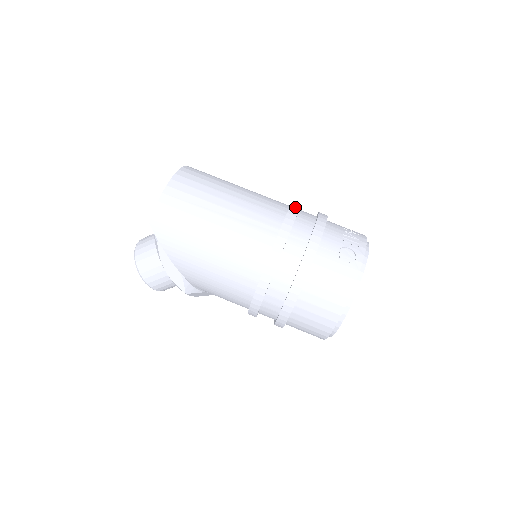
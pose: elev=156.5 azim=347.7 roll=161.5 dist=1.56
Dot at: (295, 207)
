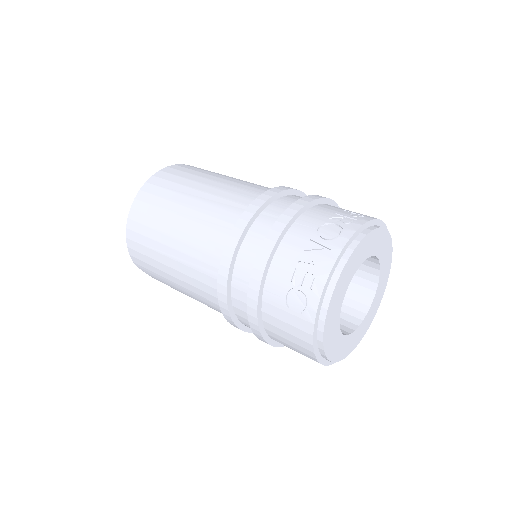
Dot at: (239, 227)
